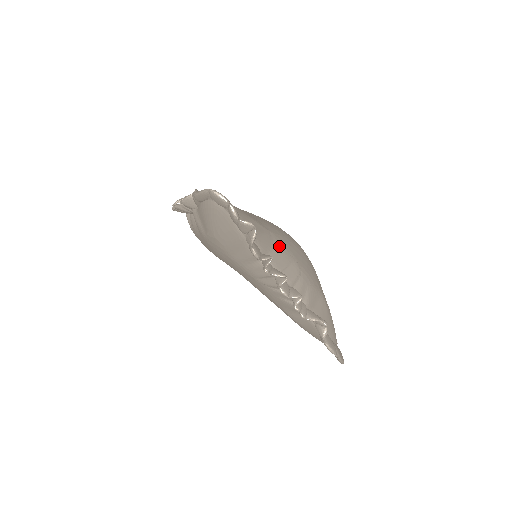
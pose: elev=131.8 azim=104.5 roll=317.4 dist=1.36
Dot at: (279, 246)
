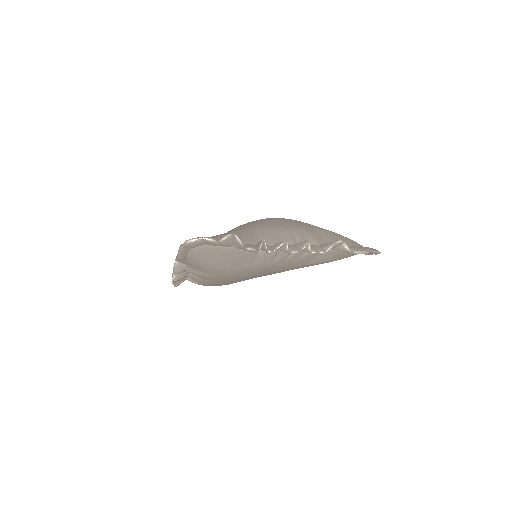
Dot at: (261, 231)
